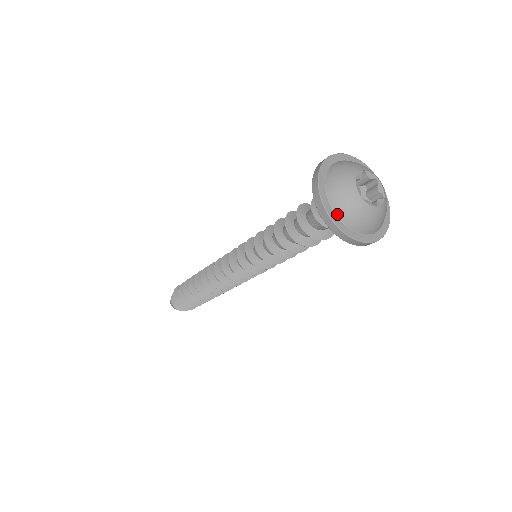
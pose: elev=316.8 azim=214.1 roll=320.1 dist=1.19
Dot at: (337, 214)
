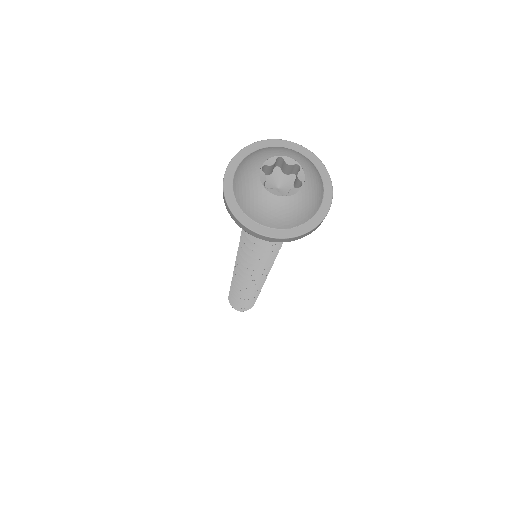
Dot at: (280, 228)
